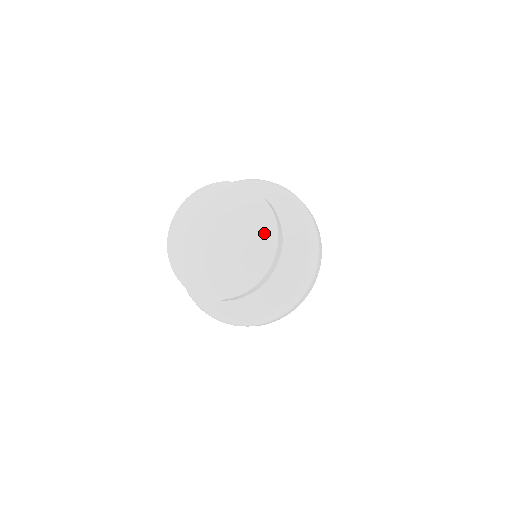
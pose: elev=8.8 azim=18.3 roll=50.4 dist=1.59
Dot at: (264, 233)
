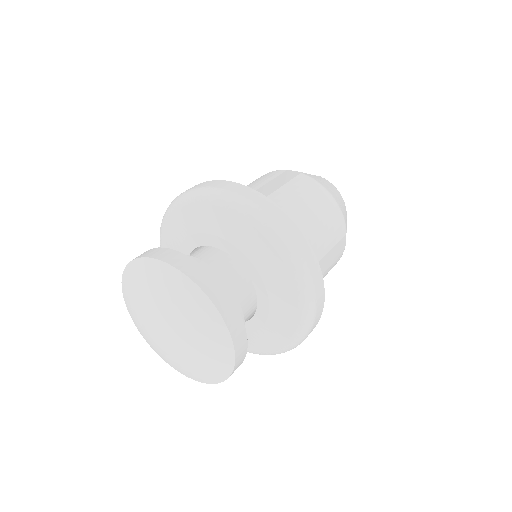
Dot at: (191, 302)
